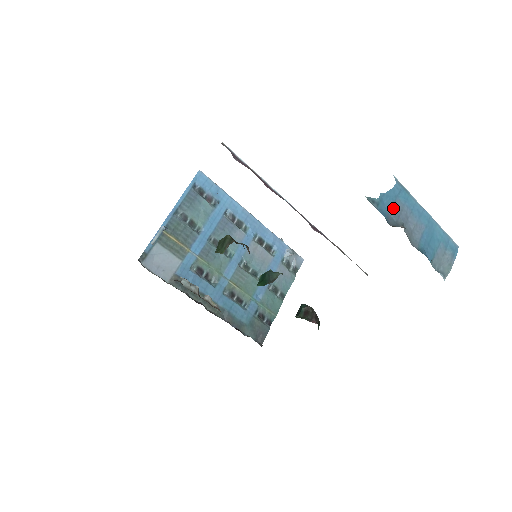
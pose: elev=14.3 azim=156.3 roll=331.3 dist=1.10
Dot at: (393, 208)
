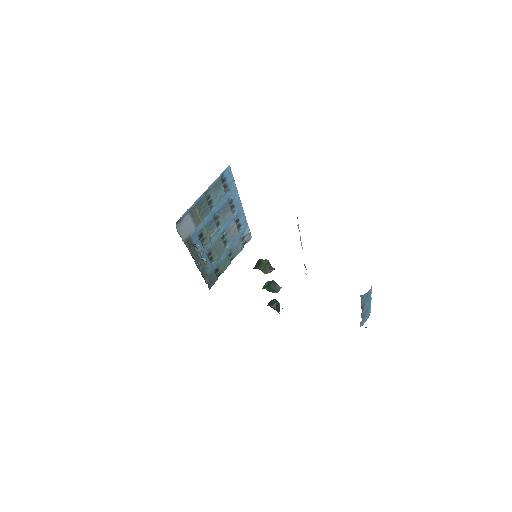
Dot at: (365, 299)
